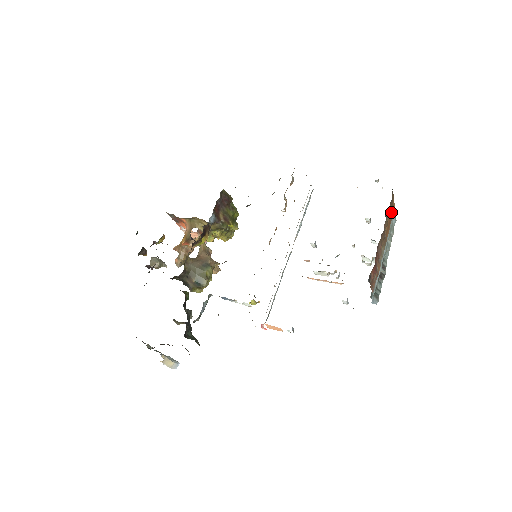
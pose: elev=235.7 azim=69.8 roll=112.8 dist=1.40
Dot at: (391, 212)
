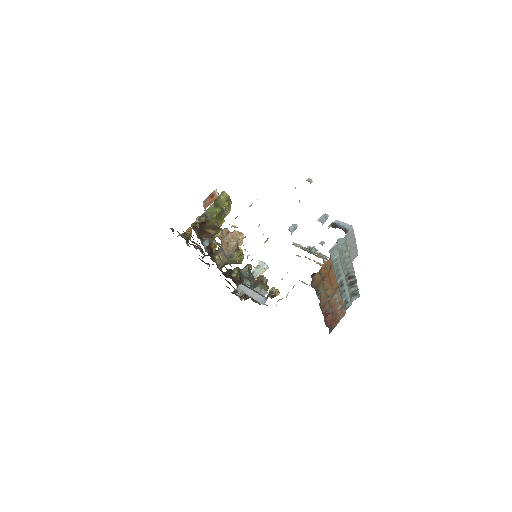
Dot at: (325, 276)
